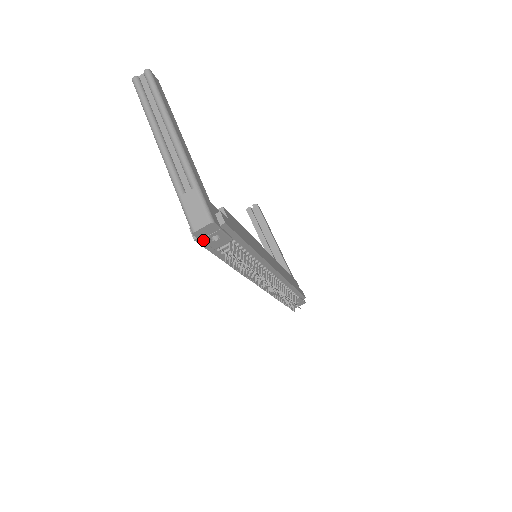
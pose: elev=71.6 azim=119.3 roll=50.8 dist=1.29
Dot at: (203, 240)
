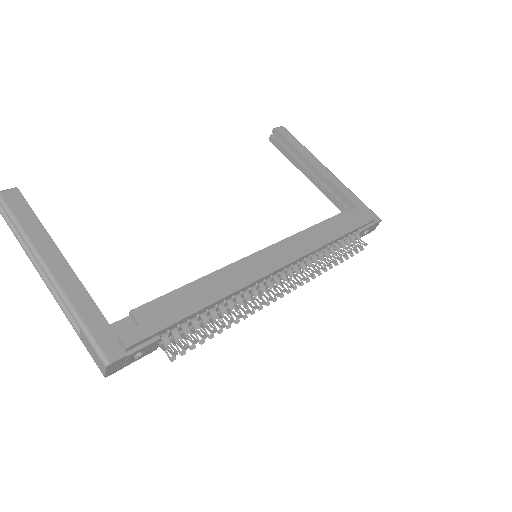
Dot at: (127, 365)
